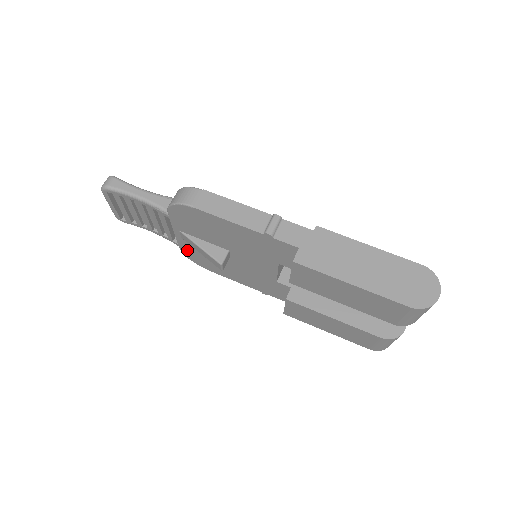
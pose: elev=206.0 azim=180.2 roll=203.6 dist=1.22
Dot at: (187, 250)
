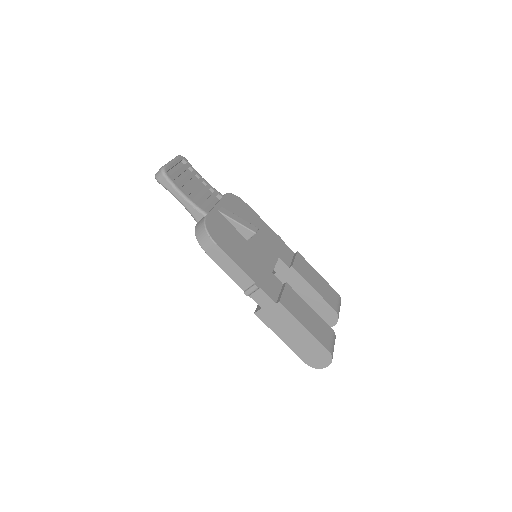
Dot at: occluded
